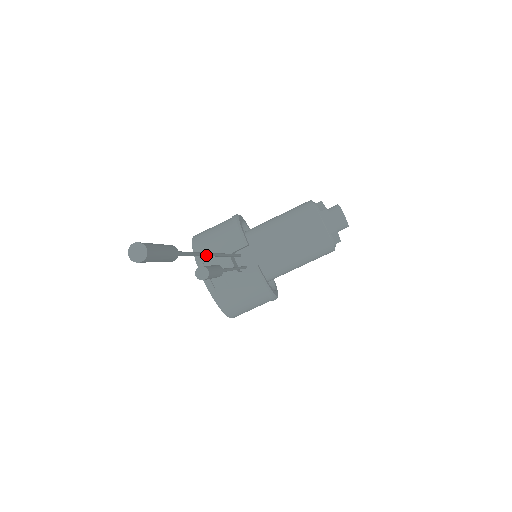
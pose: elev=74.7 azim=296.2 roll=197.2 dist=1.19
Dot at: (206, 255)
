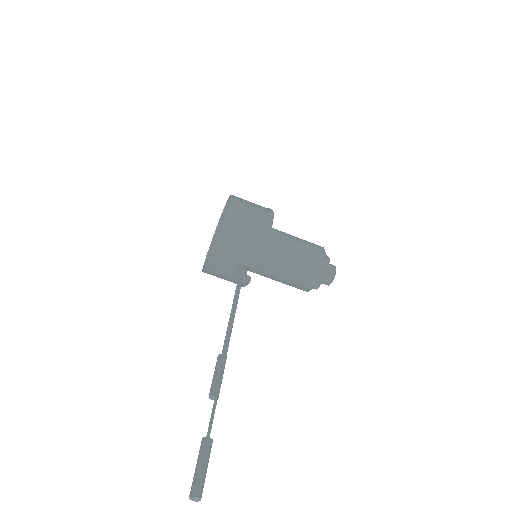
Dot at: (224, 362)
